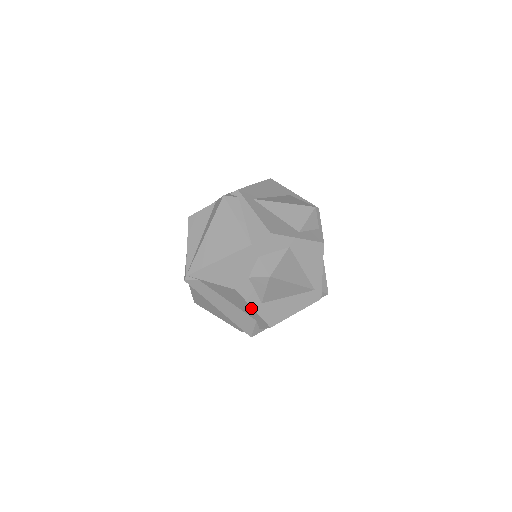
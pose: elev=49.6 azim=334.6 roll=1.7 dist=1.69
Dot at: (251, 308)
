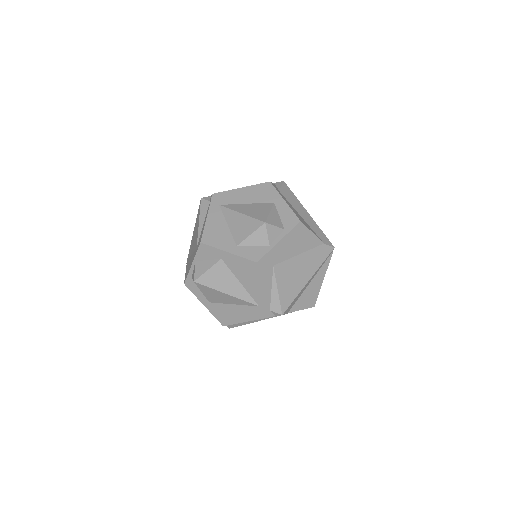
Dot at: (203, 303)
